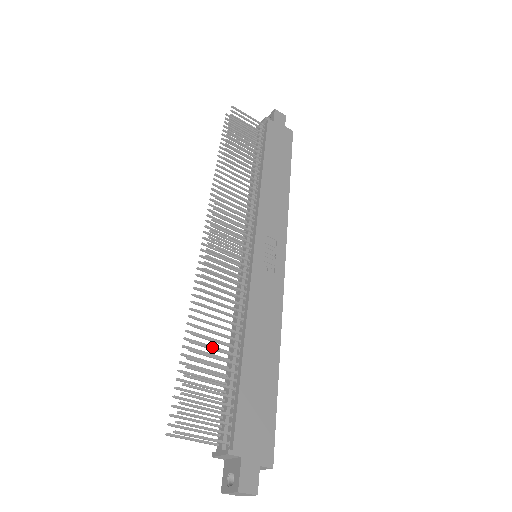
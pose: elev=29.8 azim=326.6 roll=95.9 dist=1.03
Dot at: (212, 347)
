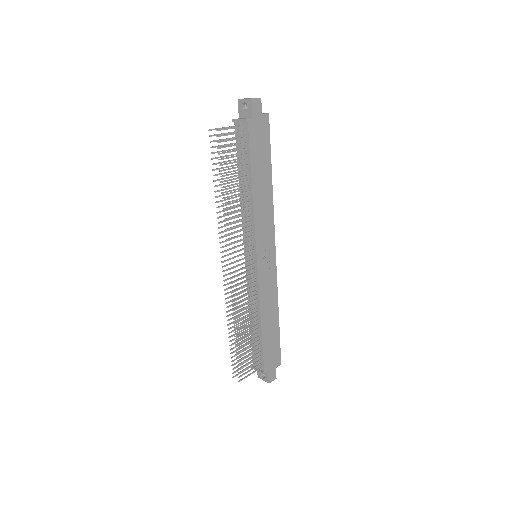
Dot at: (246, 335)
